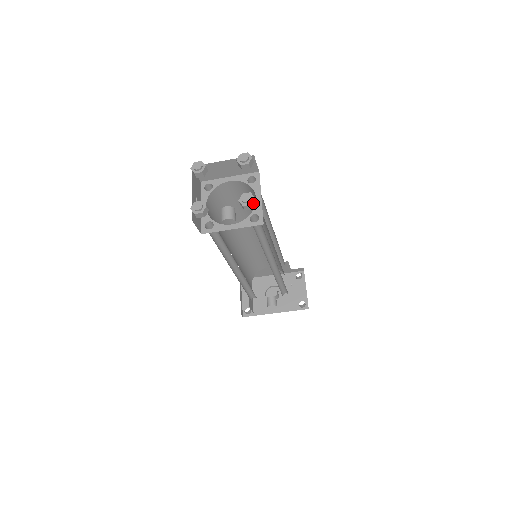
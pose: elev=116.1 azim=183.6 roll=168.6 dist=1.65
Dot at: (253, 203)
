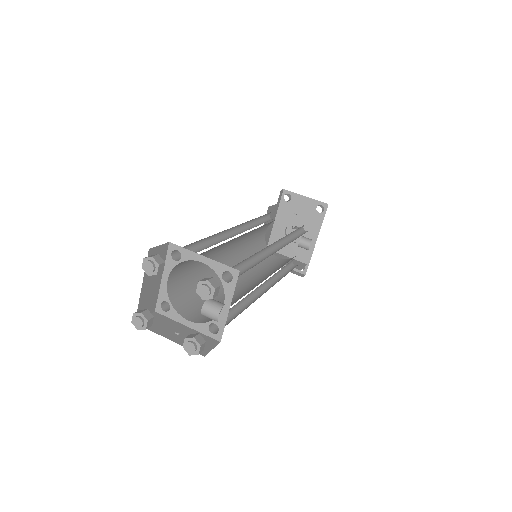
Dot at: (213, 285)
